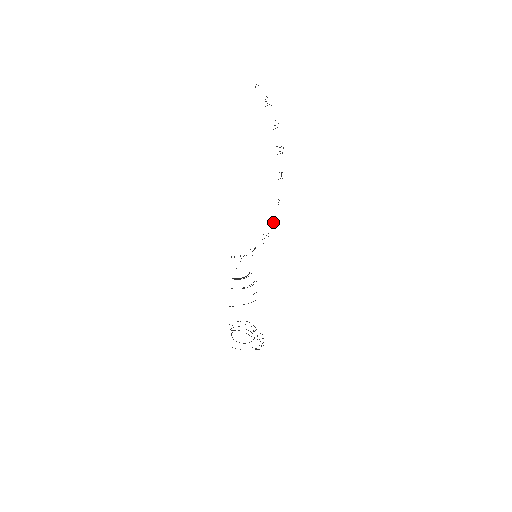
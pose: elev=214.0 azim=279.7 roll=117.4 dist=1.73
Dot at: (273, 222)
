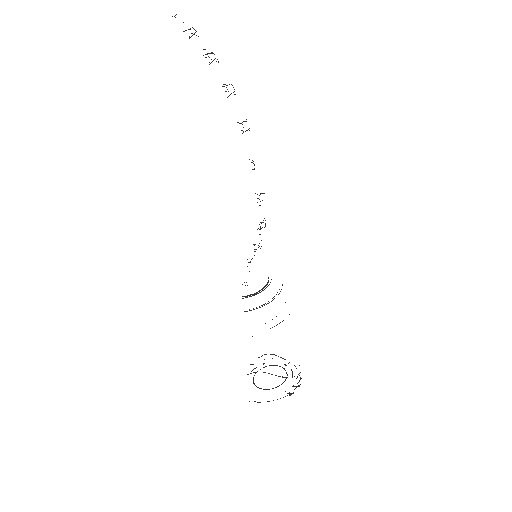
Dot at: occluded
